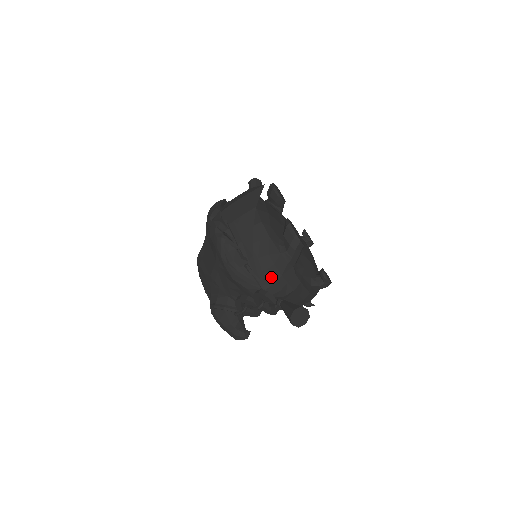
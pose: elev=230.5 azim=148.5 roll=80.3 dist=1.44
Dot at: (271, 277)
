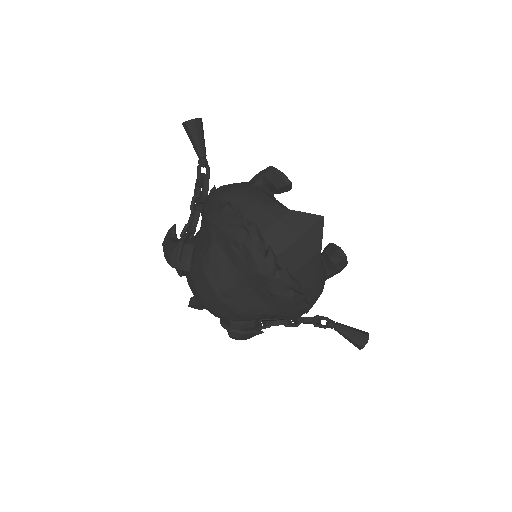
Dot at: occluded
